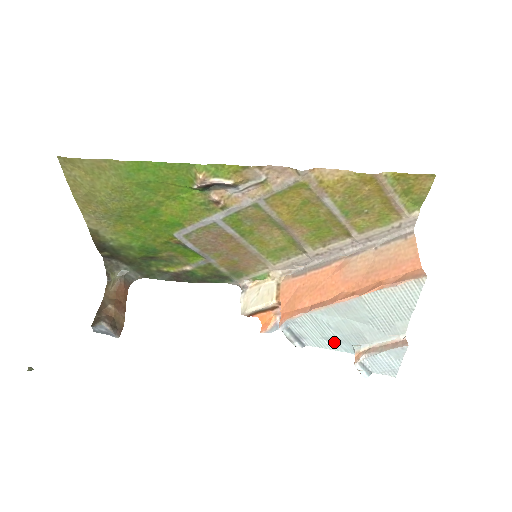
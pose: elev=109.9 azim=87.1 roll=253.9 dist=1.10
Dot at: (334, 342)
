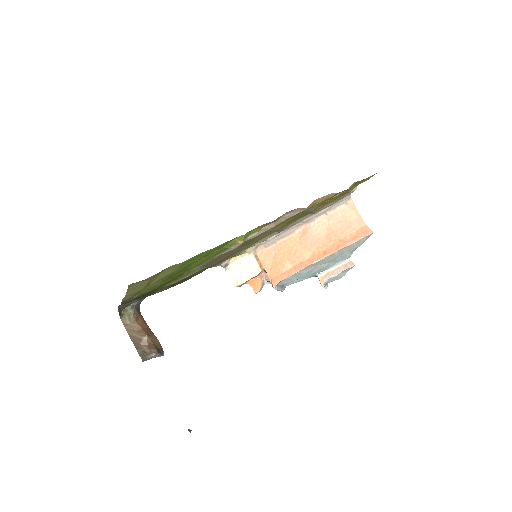
Dot at: (304, 277)
